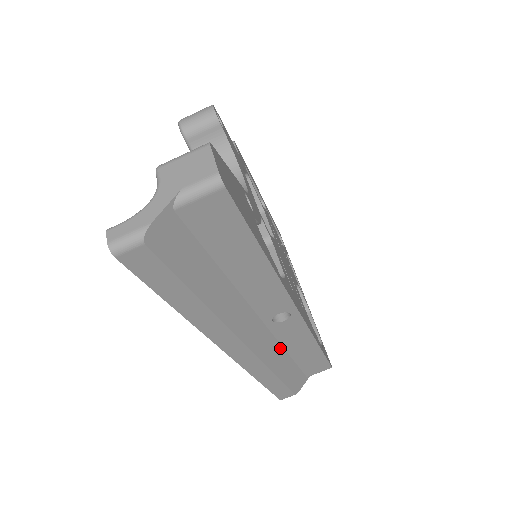
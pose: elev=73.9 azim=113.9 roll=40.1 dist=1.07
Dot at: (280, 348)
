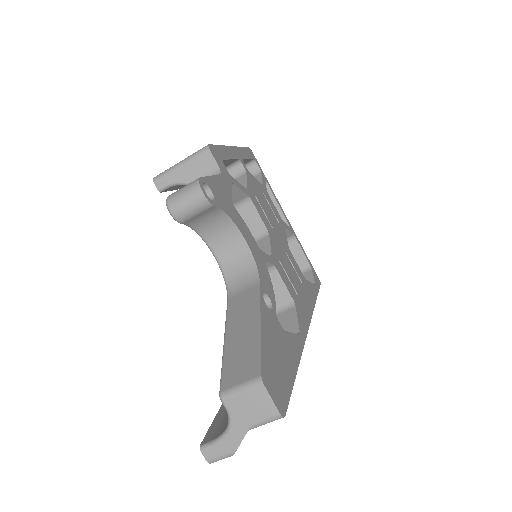
Dot at: occluded
